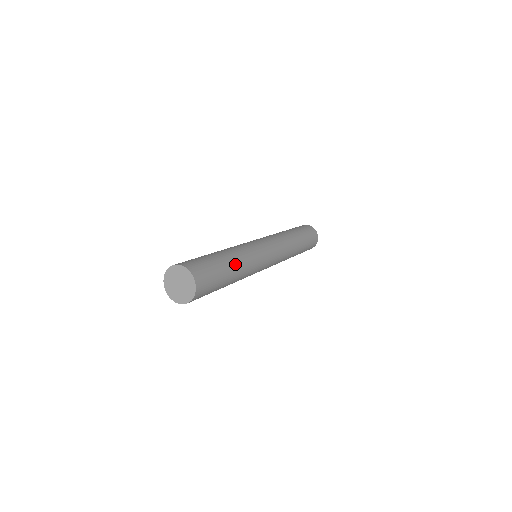
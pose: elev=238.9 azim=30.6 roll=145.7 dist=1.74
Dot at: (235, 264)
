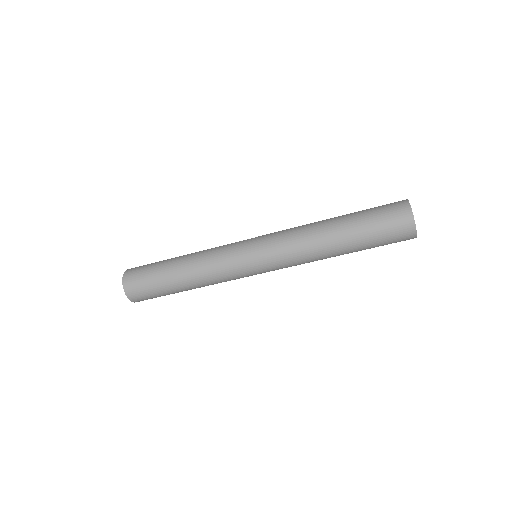
Dot at: (183, 277)
